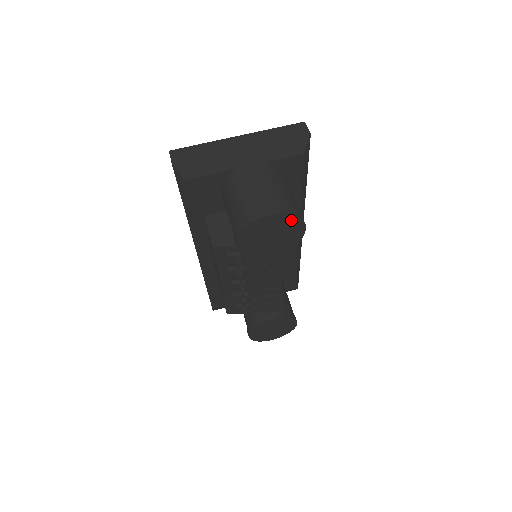
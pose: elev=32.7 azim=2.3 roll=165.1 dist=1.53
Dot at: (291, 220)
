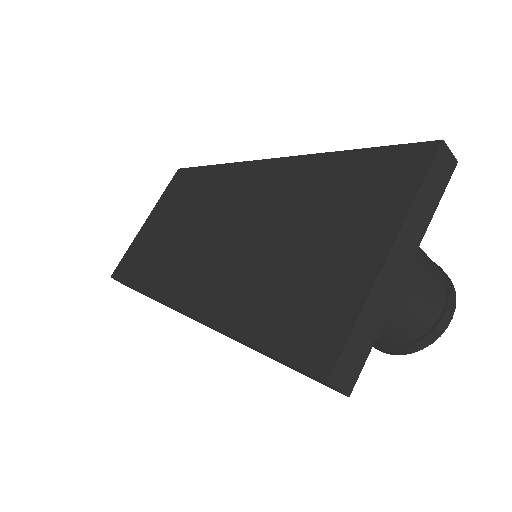
Dot at: occluded
